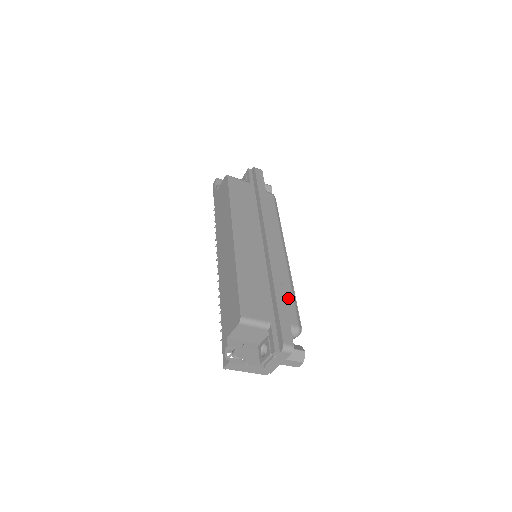
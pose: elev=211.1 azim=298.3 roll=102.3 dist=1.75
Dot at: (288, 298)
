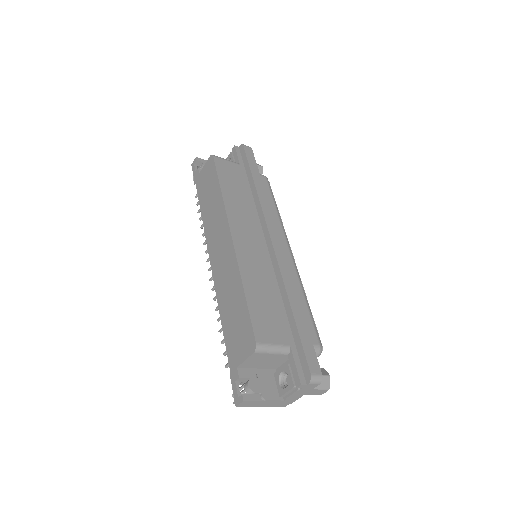
Dot at: (303, 310)
